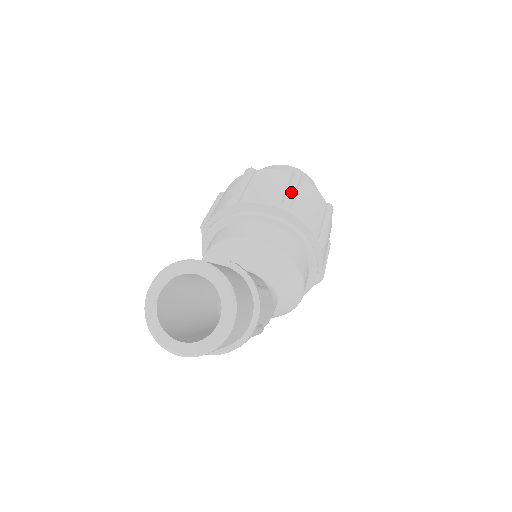
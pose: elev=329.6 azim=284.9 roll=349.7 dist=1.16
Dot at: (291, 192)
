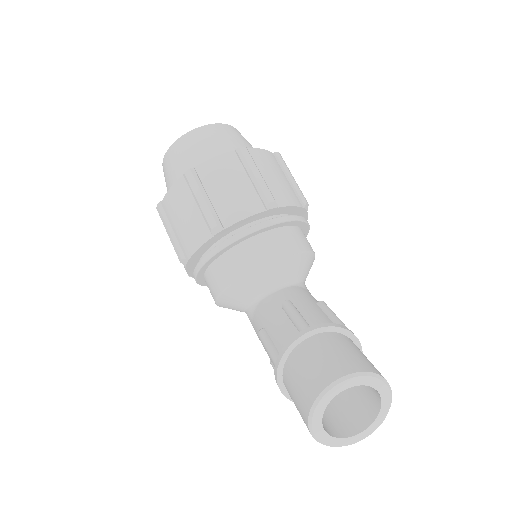
Dot at: (261, 182)
